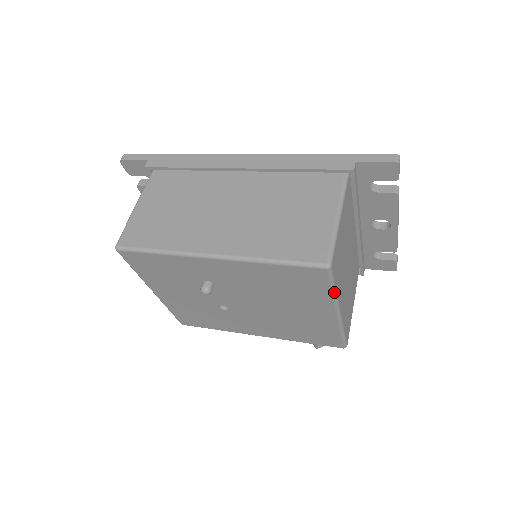
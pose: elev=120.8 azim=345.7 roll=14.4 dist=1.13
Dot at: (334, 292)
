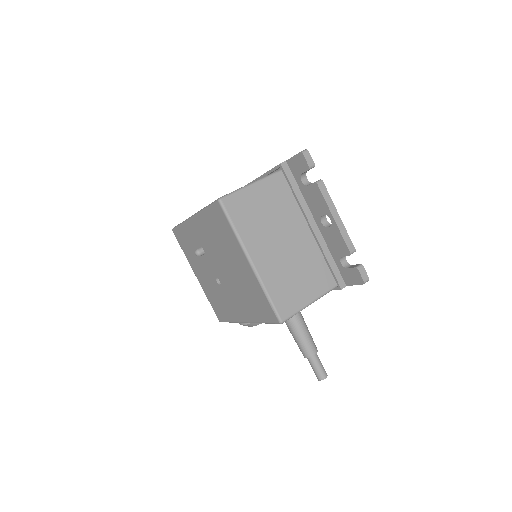
Dot at: (234, 230)
